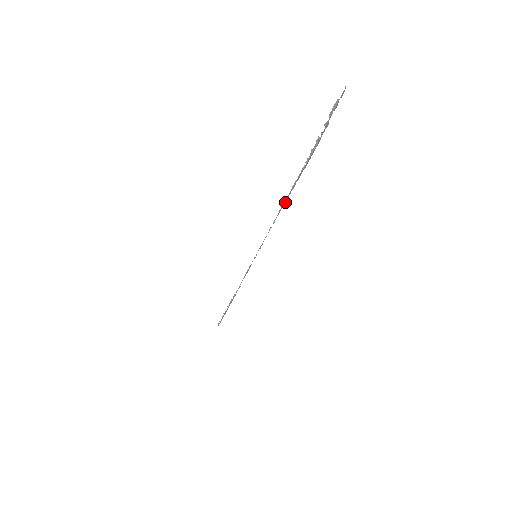
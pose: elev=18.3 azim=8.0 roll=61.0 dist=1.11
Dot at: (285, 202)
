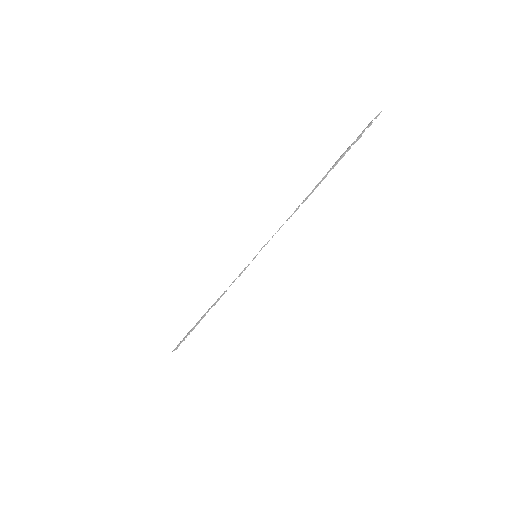
Dot at: (305, 200)
